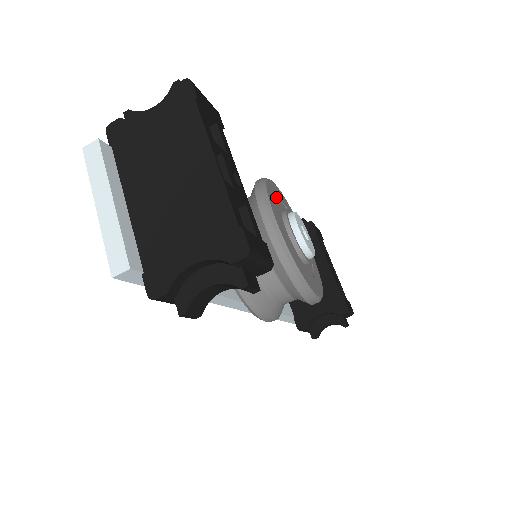
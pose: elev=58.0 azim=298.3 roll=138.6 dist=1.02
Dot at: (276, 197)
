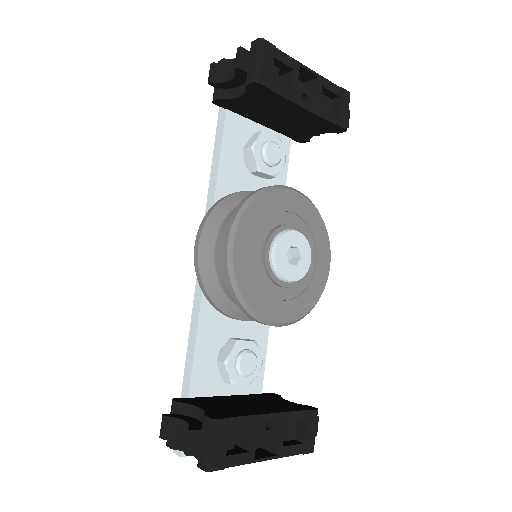
Dot at: (252, 273)
